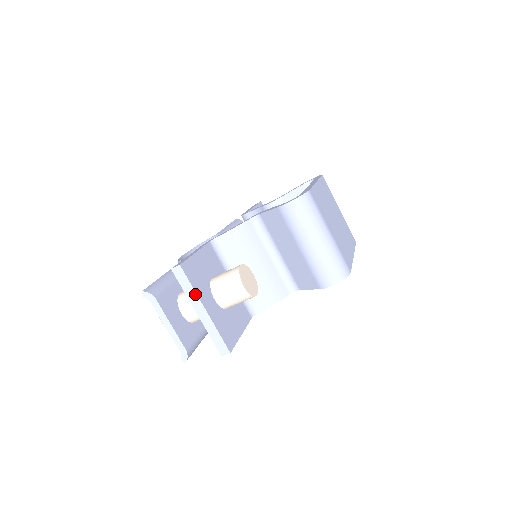
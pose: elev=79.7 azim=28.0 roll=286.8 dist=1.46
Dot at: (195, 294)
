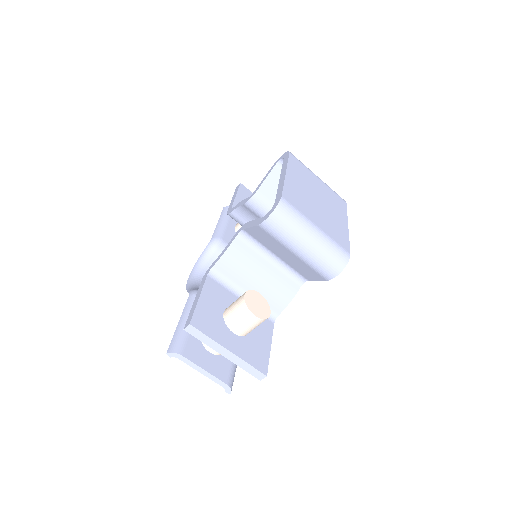
Dot at: (214, 342)
